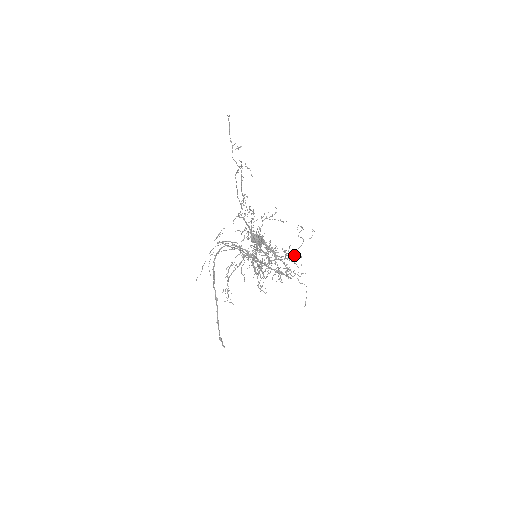
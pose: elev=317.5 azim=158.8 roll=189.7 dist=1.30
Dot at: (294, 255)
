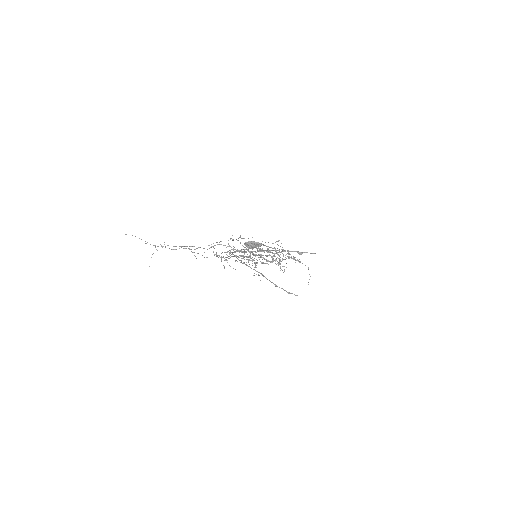
Dot at: occluded
